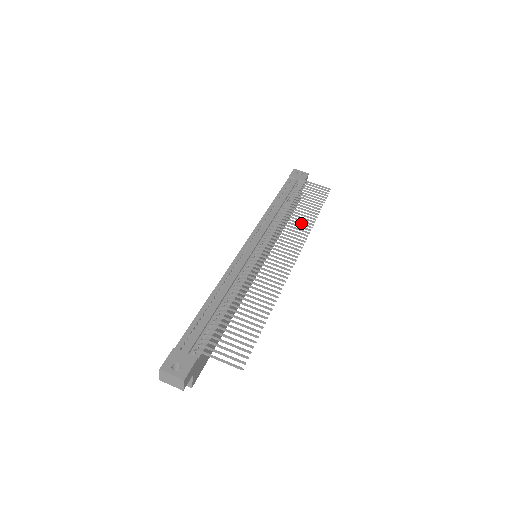
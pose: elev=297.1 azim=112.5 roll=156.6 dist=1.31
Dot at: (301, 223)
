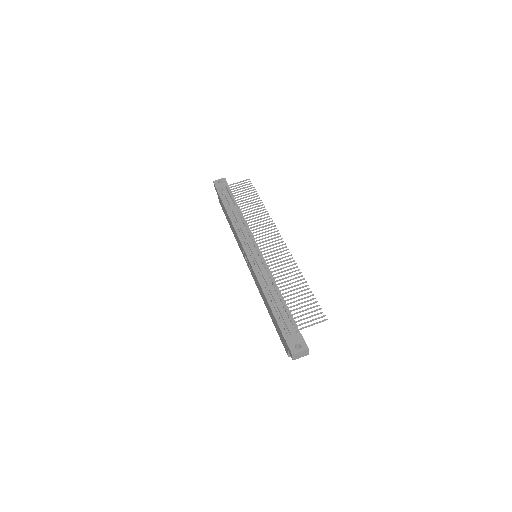
Dot at: (261, 216)
